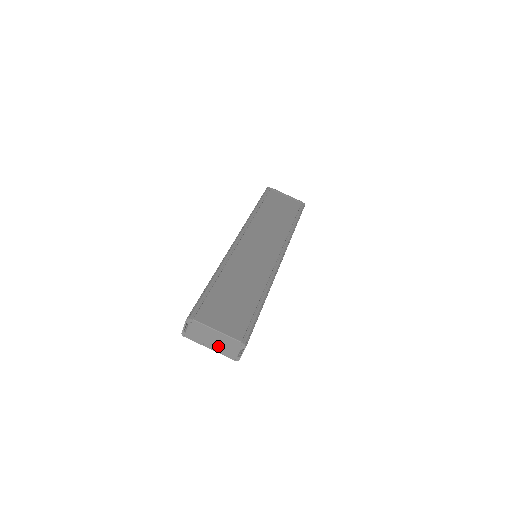
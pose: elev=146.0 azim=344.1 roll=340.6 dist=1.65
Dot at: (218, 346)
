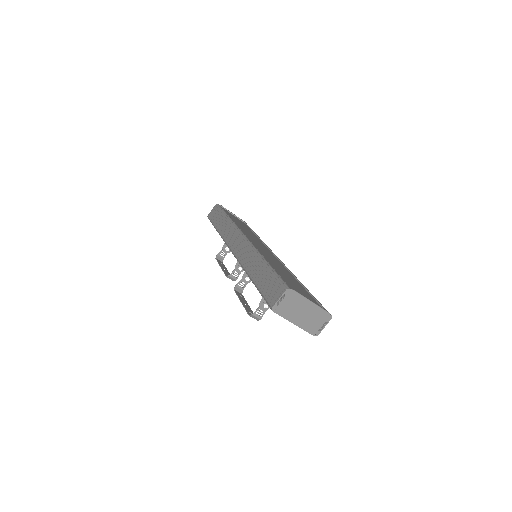
Dot at: (304, 320)
